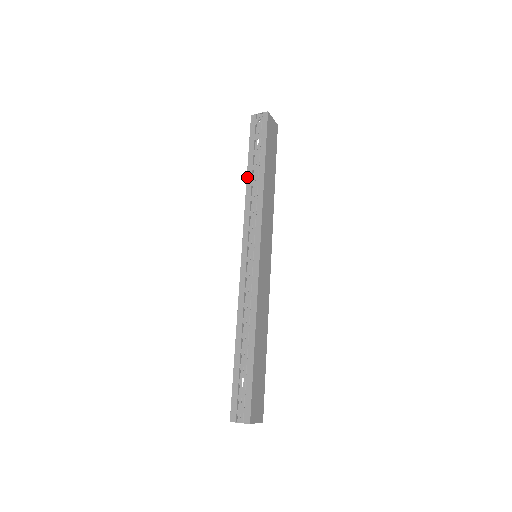
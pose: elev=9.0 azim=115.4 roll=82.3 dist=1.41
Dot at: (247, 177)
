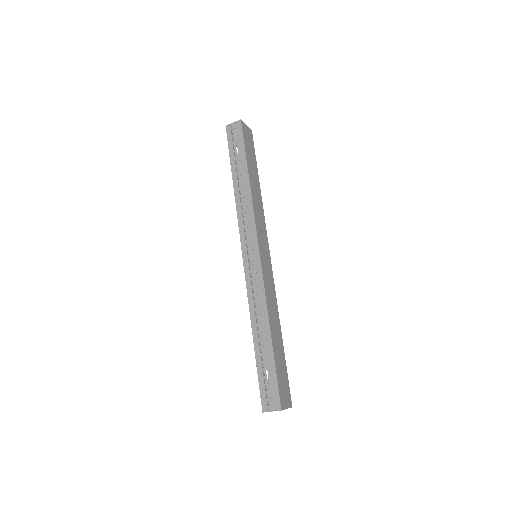
Dot at: (233, 184)
